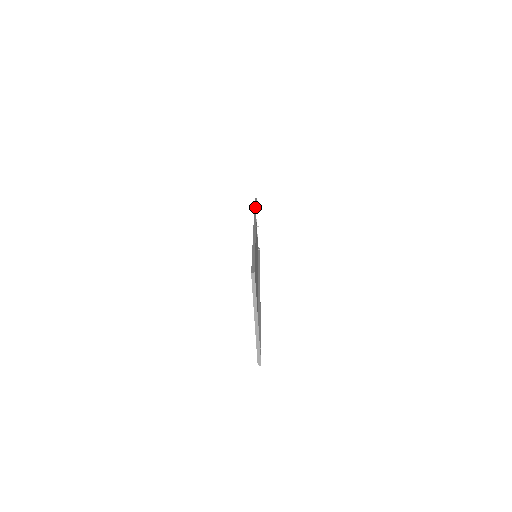
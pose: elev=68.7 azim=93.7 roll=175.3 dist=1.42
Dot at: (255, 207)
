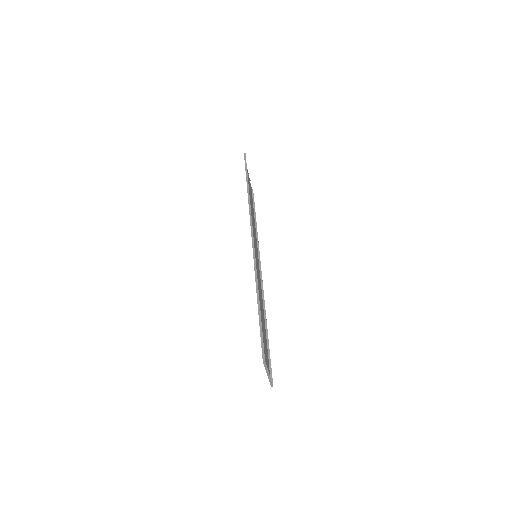
Dot at: (248, 189)
